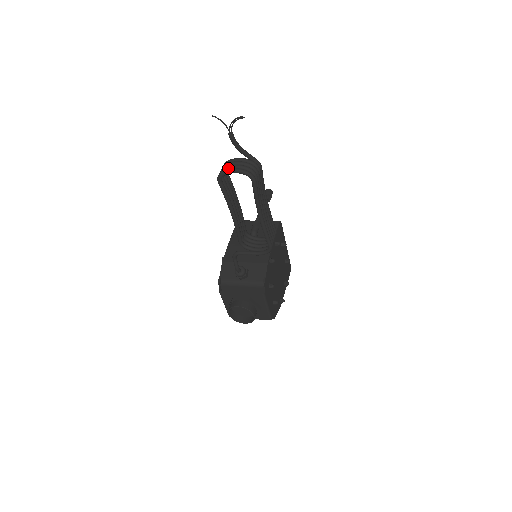
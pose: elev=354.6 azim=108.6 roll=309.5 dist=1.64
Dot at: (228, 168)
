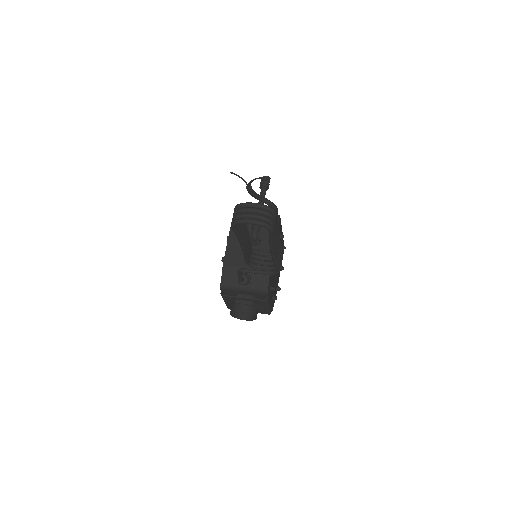
Dot at: (243, 217)
